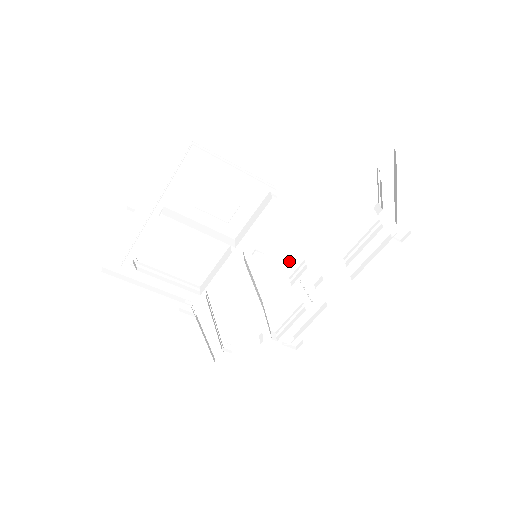
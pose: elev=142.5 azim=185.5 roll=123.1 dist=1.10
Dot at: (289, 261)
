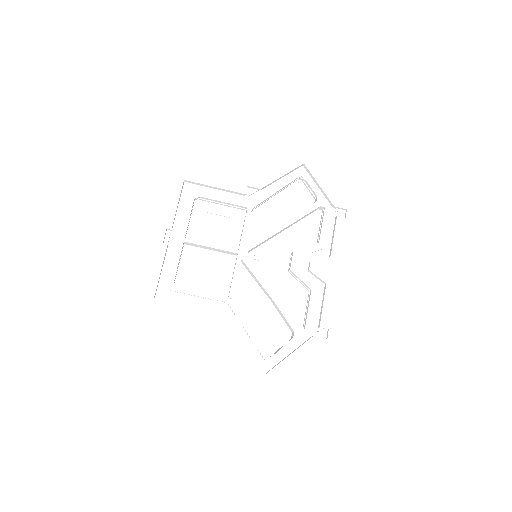
Dot at: (281, 258)
